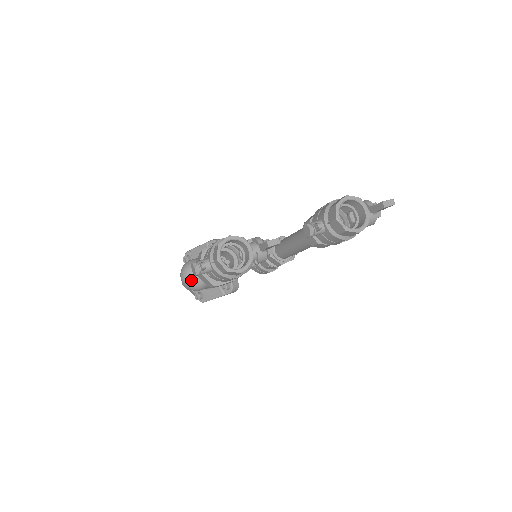
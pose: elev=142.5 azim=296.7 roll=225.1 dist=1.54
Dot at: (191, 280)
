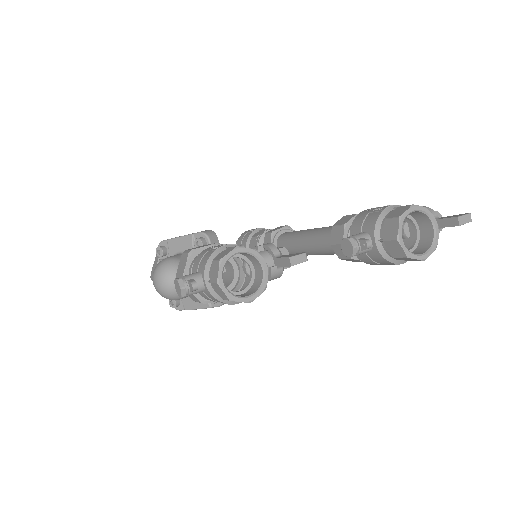
Dot at: (168, 288)
